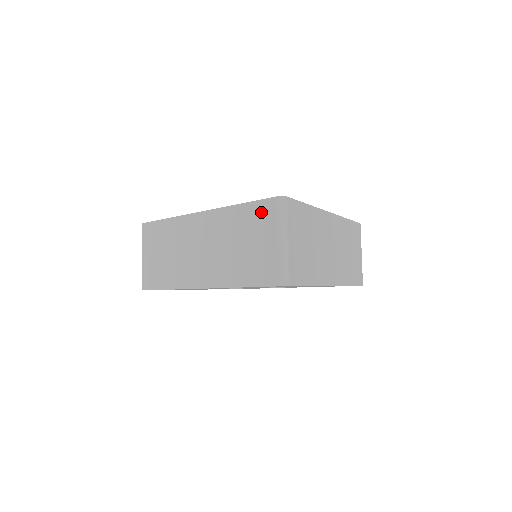
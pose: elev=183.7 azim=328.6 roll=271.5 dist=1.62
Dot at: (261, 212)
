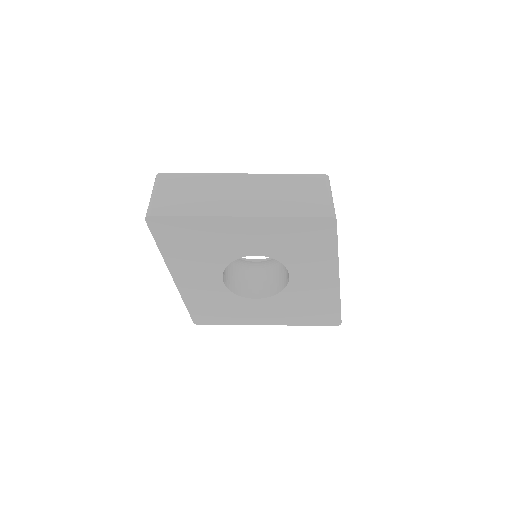
Dot at: occluded
